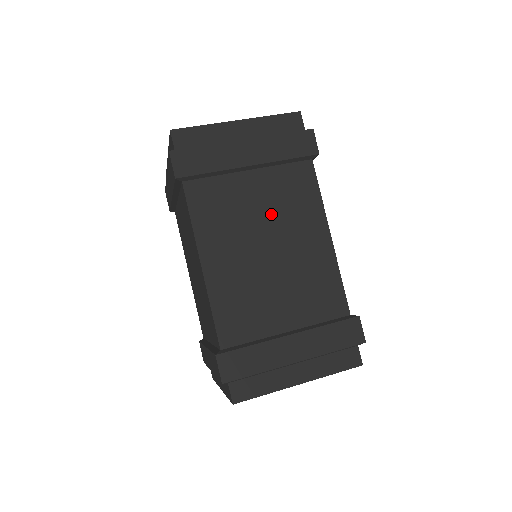
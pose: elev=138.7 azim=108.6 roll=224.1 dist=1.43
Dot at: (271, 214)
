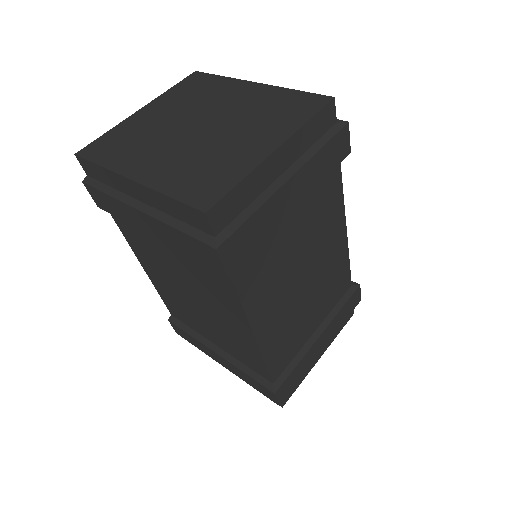
Dot at: (306, 243)
